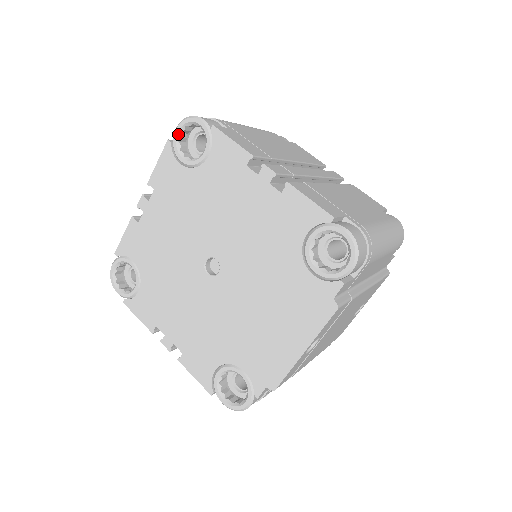
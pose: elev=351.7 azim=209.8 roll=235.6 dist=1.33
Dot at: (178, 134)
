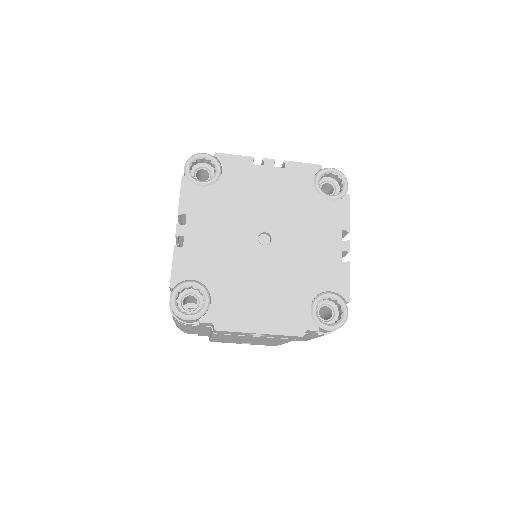
Dot at: (330, 171)
